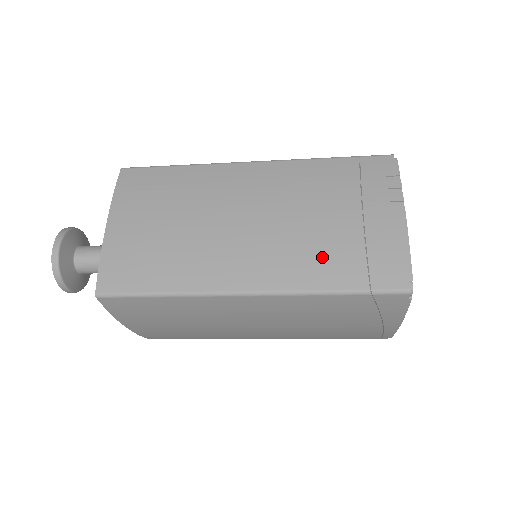
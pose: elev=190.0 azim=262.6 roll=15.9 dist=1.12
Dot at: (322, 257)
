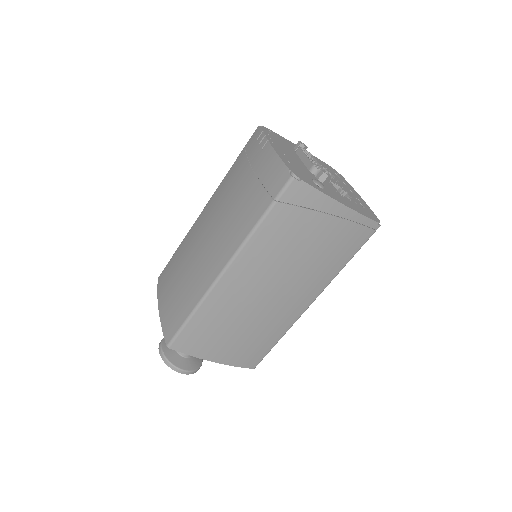
Dot at: (245, 212)
